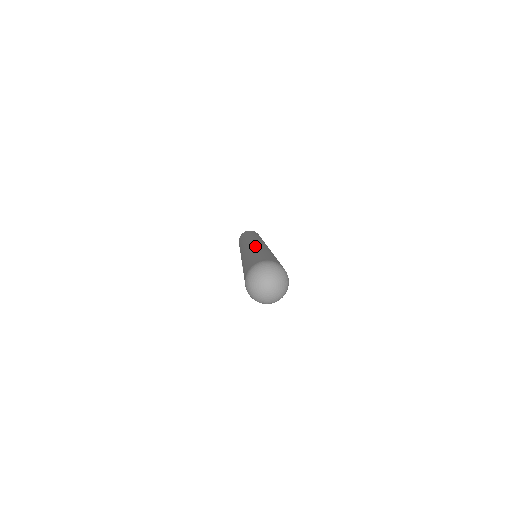
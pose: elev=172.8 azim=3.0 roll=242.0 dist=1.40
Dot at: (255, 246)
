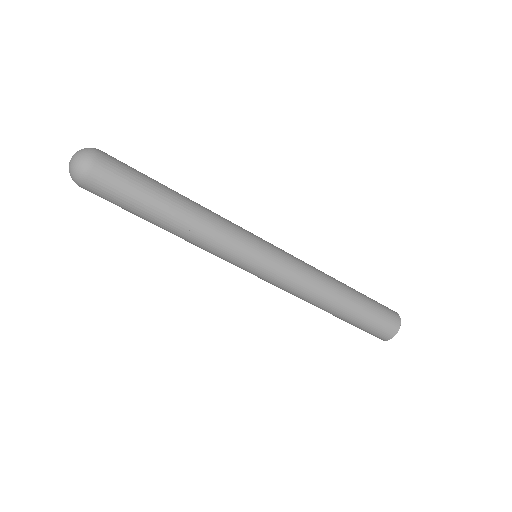
Dot at: occluded
